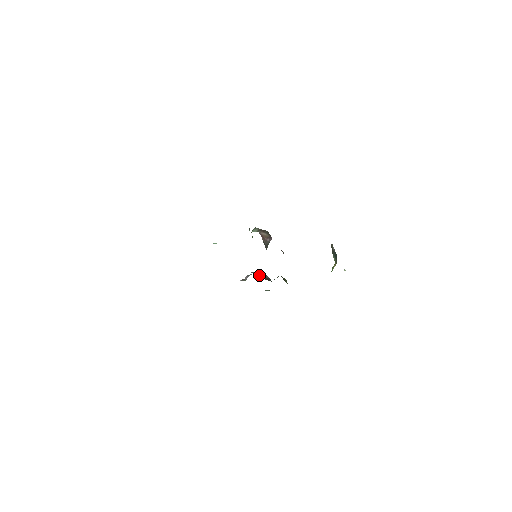
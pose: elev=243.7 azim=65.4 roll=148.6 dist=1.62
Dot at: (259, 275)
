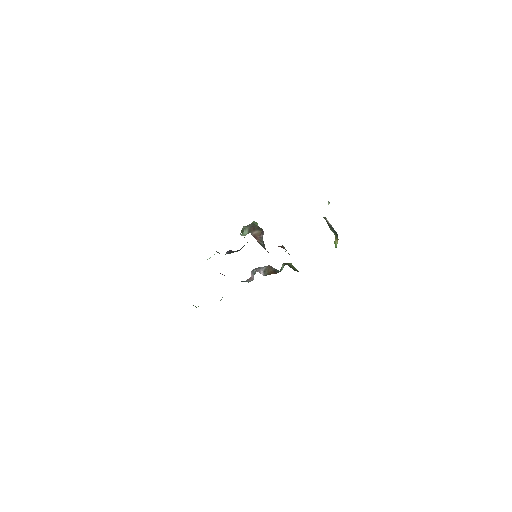
Dot at: (265, 272)
